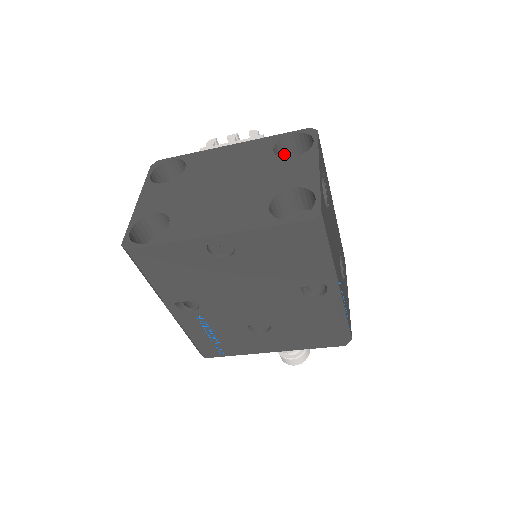
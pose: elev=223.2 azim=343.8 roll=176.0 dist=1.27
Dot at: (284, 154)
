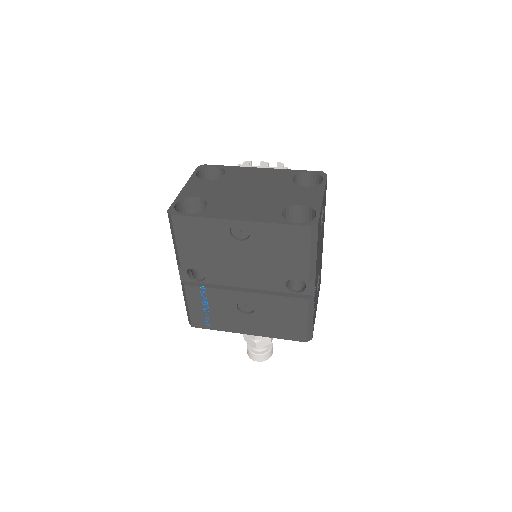
Dot at: occluded
